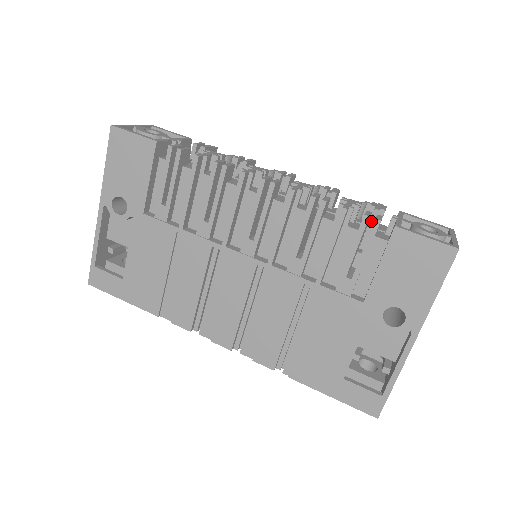
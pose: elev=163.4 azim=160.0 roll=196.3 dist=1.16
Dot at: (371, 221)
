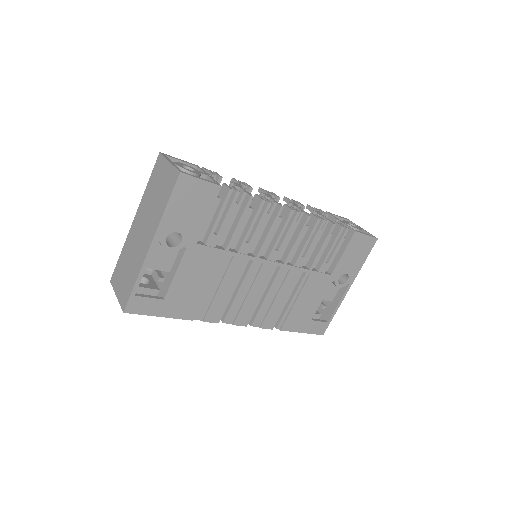
Dot at: occluded
